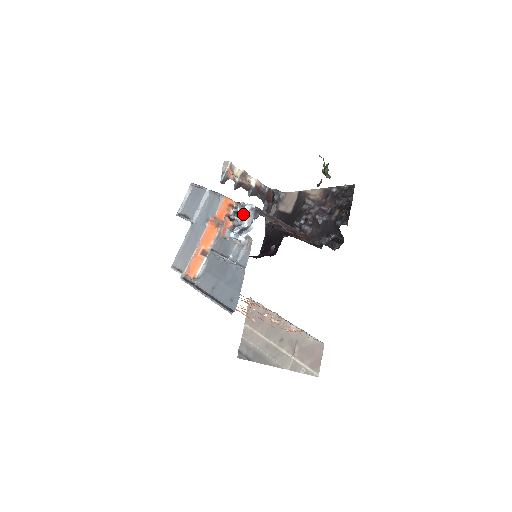
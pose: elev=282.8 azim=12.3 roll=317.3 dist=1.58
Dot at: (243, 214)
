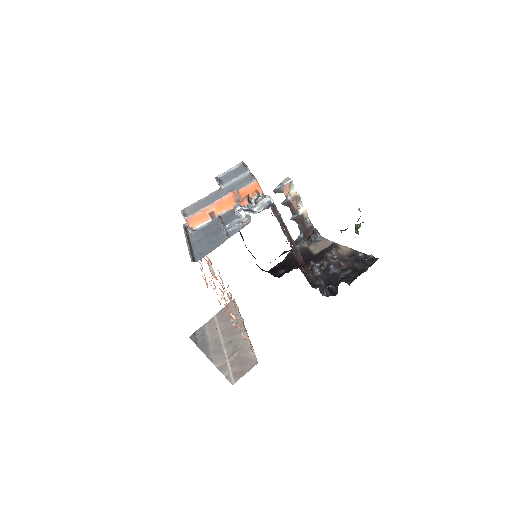
Dot at: (260, 202)
